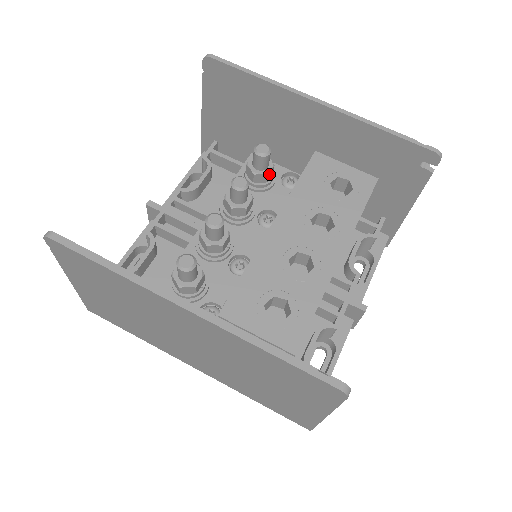
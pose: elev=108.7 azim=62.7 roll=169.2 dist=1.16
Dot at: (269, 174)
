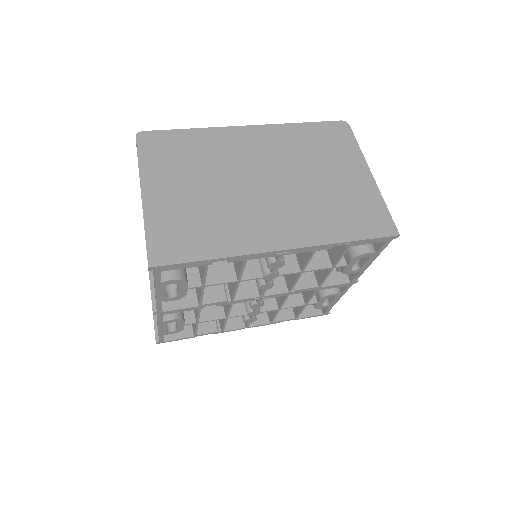
Dot at: occluded
